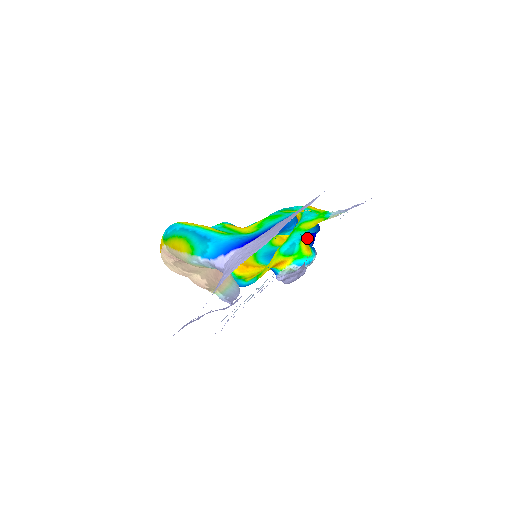
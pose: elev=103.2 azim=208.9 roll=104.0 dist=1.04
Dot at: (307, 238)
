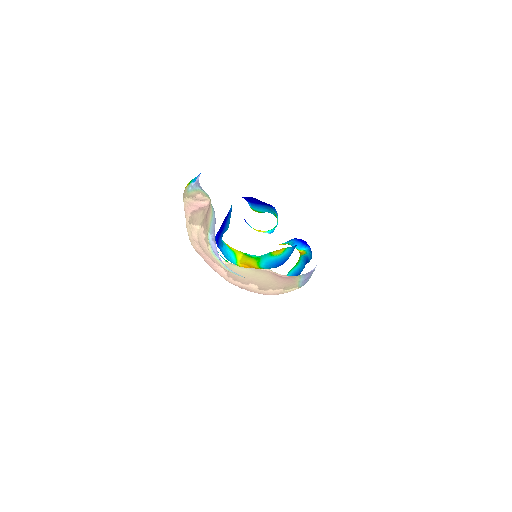
Dot at: occluded
